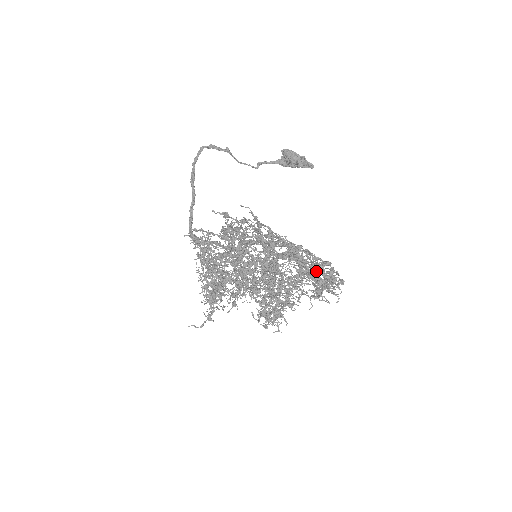
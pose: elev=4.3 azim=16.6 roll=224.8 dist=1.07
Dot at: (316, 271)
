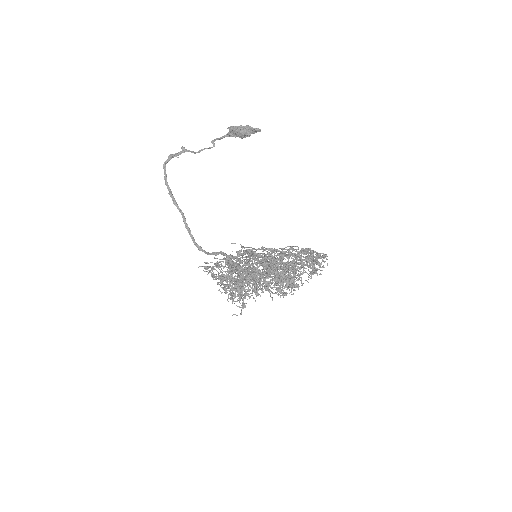
Dot at: occluded
